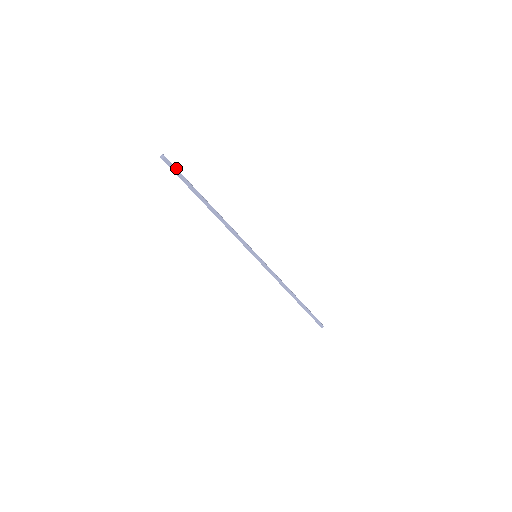
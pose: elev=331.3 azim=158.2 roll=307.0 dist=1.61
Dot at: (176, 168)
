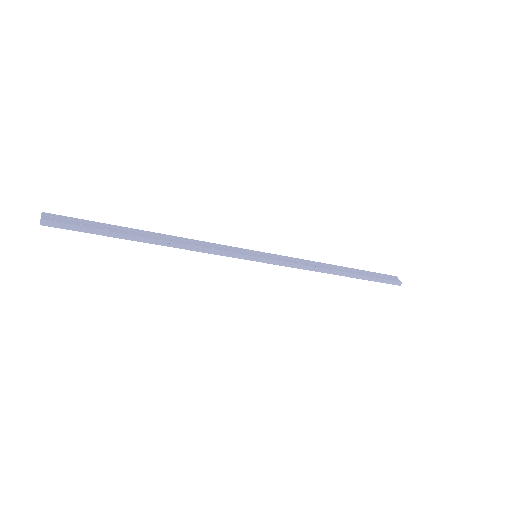
Dot at: (71, 219)
